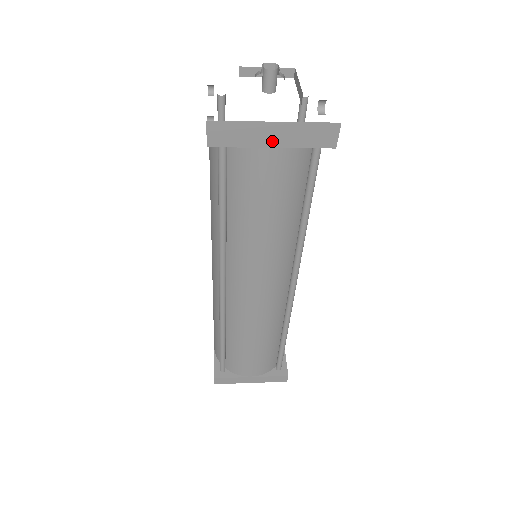
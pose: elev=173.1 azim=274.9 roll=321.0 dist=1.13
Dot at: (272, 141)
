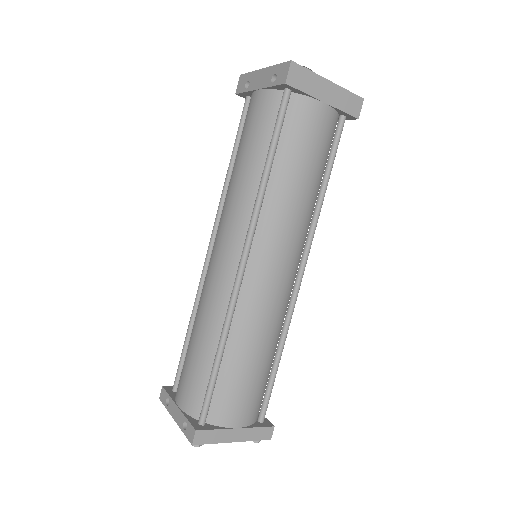
Dot at: (325, 97)
